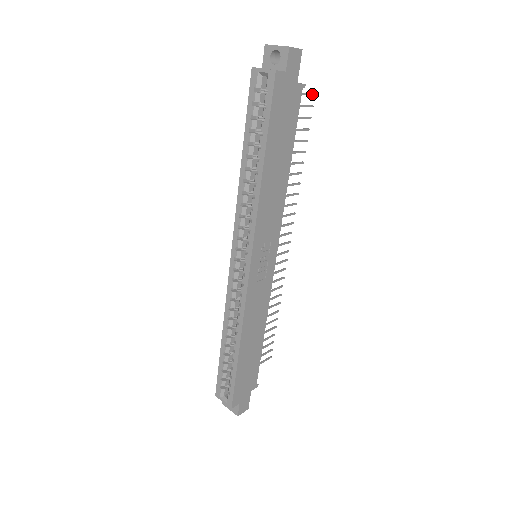
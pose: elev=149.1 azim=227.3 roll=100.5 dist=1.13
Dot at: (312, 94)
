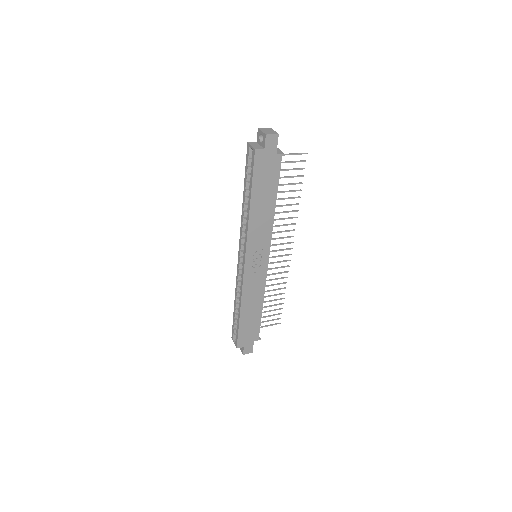
Dot at: (304, 153)
